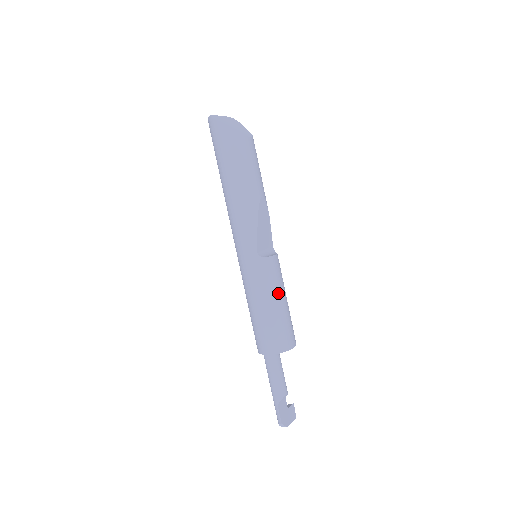
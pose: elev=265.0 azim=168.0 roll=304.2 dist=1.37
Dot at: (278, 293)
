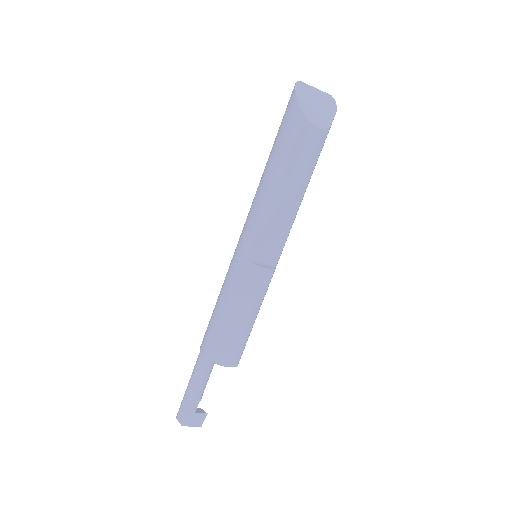
Dot at: (244, 306)
